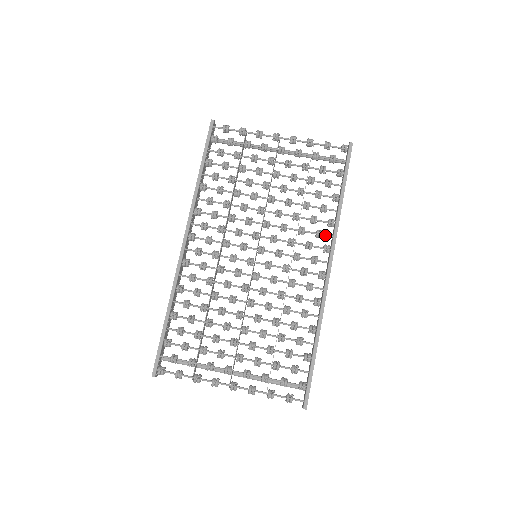
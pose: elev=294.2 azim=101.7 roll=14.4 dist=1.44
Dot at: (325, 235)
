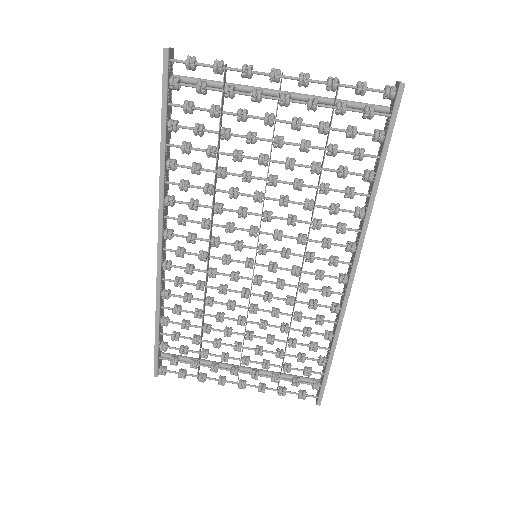
Dot at: (350, 230)
